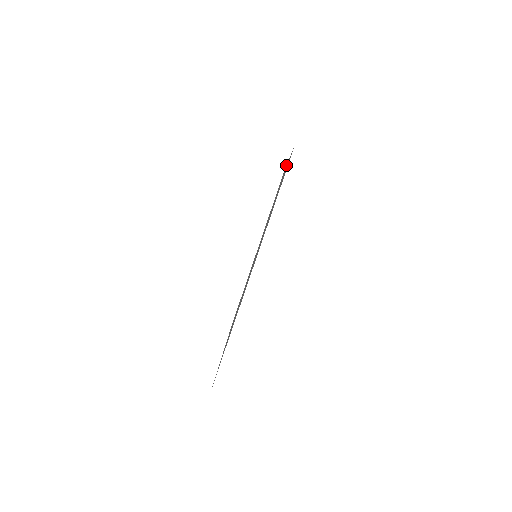
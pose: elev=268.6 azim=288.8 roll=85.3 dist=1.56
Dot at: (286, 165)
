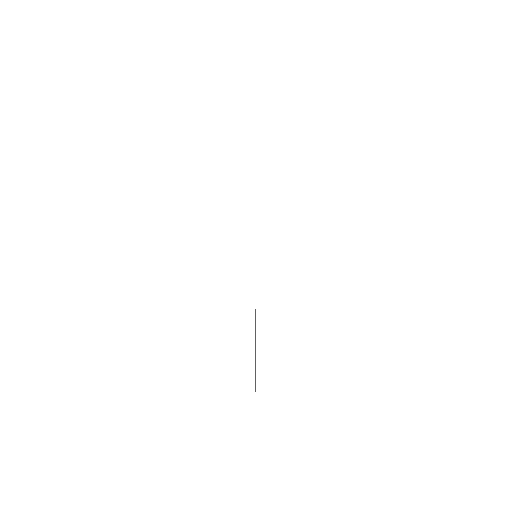
Dot at: occluded
